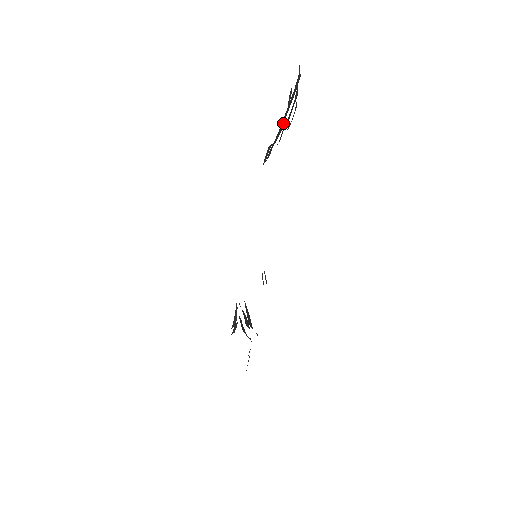
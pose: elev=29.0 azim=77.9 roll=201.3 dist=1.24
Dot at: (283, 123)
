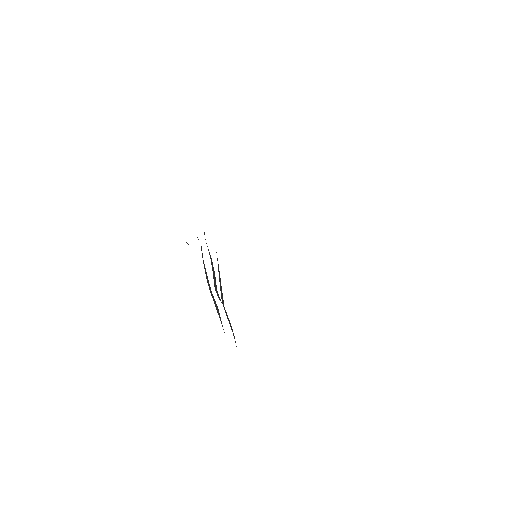
Dot at: occluded
